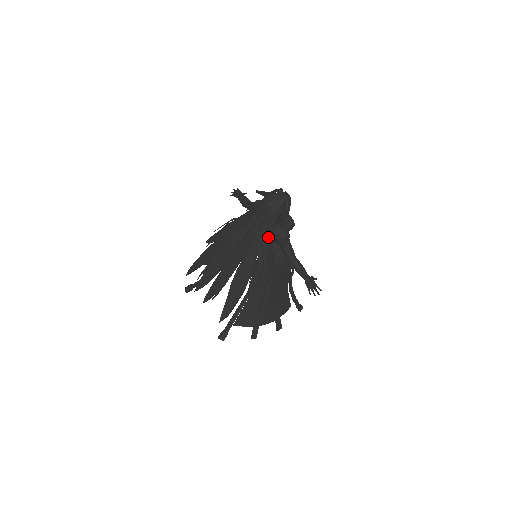
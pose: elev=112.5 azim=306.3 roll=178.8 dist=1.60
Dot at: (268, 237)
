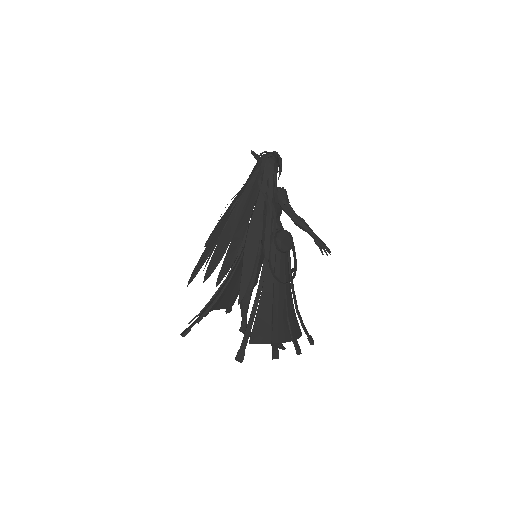
Dot at: (271, 187)
